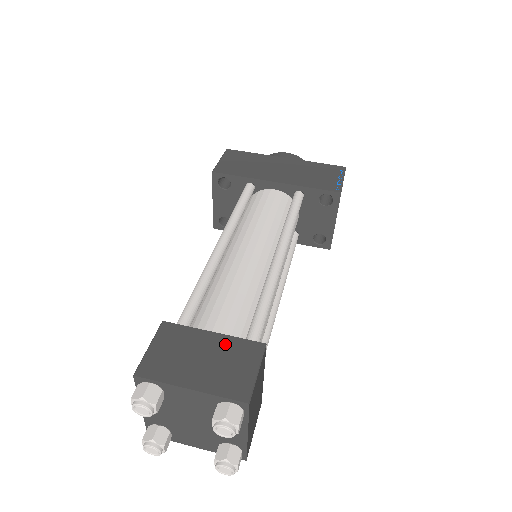
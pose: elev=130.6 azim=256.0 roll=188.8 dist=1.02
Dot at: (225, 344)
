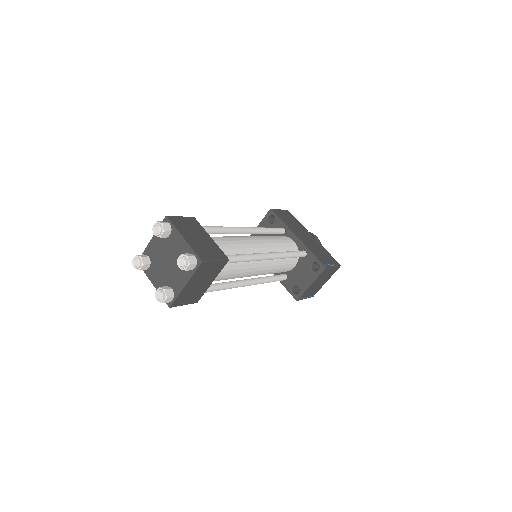
Dot at: (212, 244)
